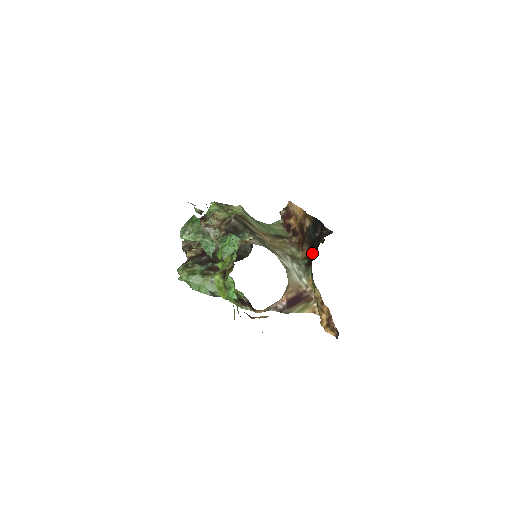
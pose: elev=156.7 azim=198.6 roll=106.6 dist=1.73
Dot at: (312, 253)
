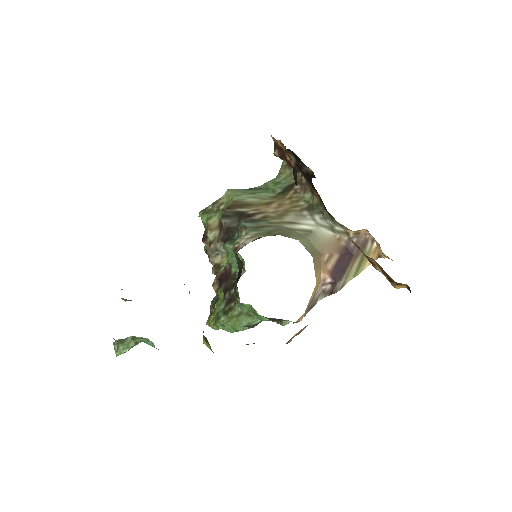
Dot at: occluded
